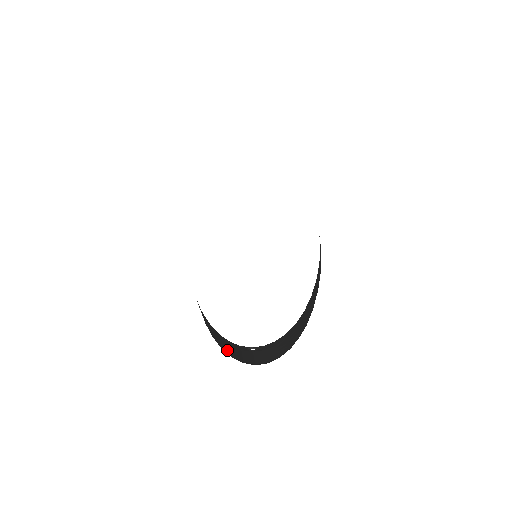
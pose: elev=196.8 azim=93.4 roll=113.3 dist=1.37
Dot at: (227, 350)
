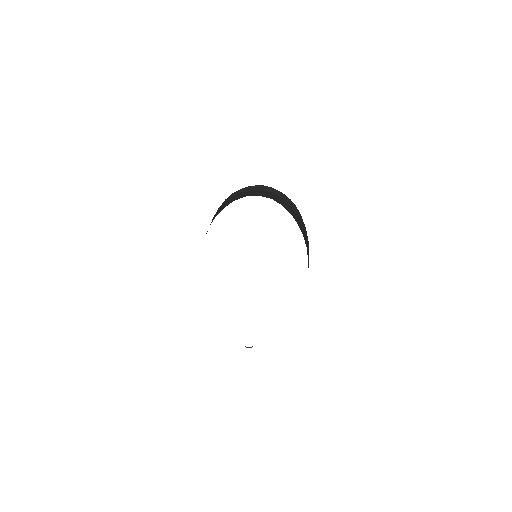
Dot at: occluded
